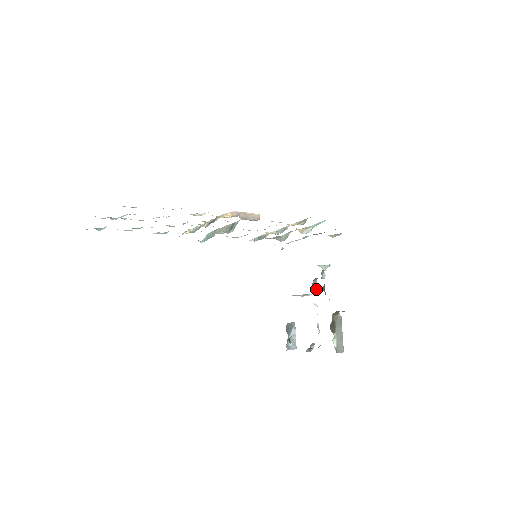
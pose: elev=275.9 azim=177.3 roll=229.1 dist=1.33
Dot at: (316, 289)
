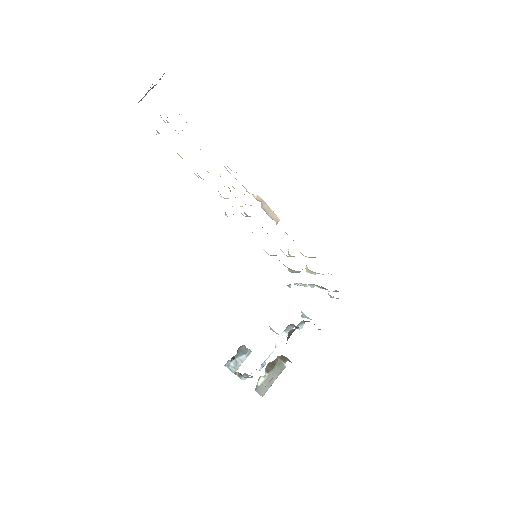
Dot at: (287, 334)
